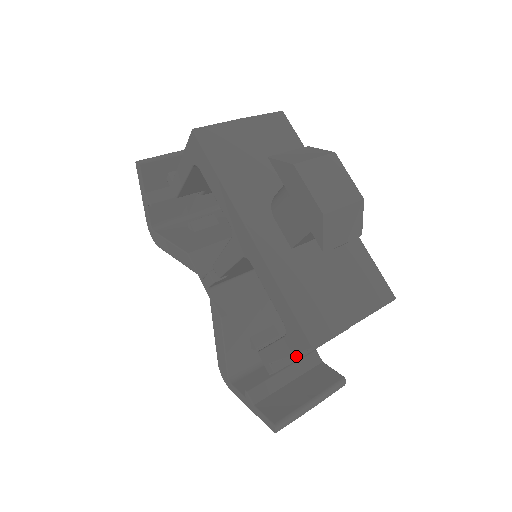
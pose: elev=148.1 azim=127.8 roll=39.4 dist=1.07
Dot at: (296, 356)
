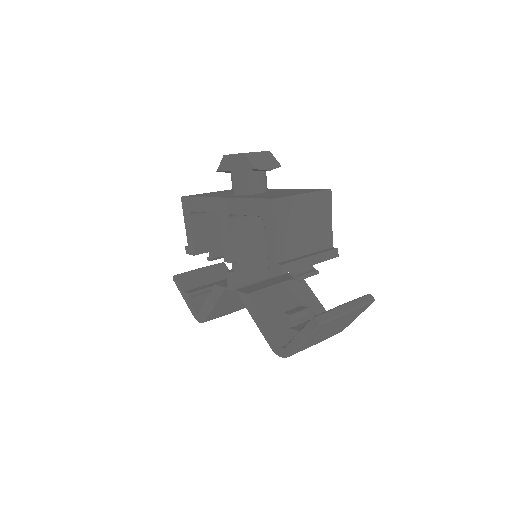
Dot at: (296, 259)
